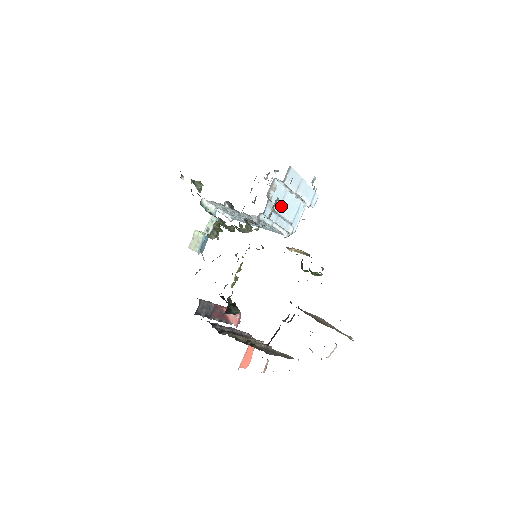
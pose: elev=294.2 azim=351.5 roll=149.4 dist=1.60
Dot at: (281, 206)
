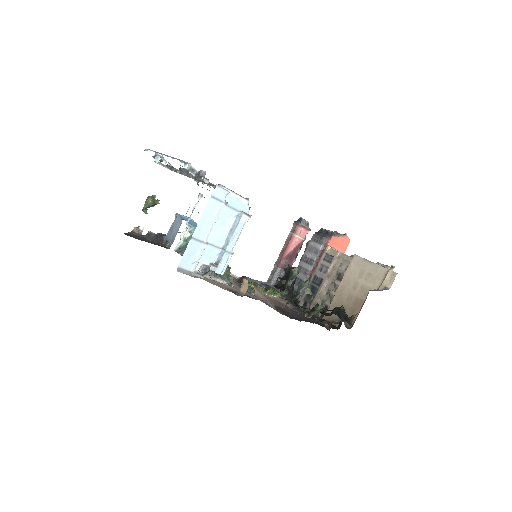
Dot at: (215, 242)
